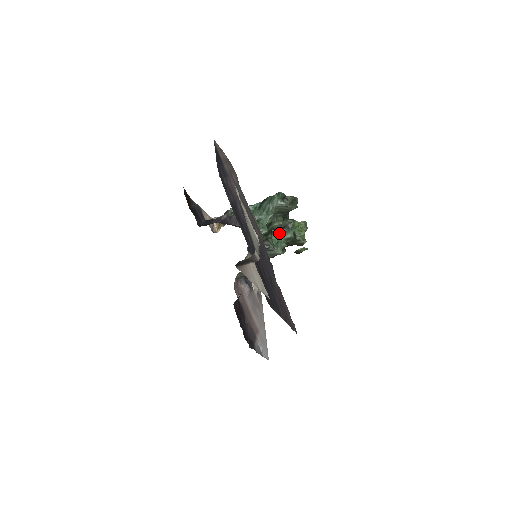
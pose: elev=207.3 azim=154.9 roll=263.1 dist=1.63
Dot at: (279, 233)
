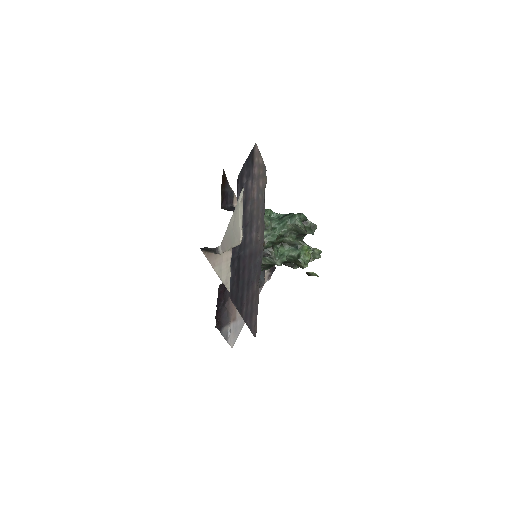
Dot at: (287, 248)
